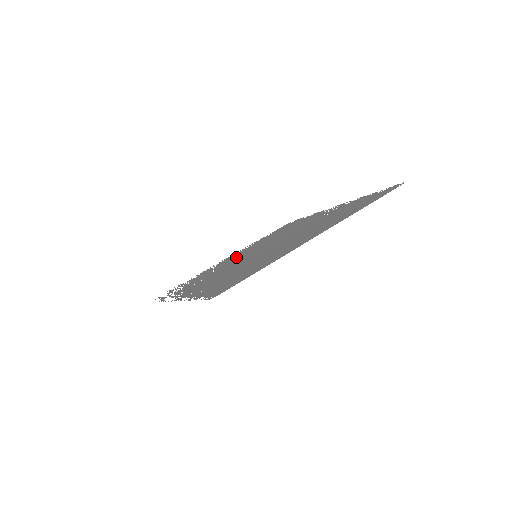
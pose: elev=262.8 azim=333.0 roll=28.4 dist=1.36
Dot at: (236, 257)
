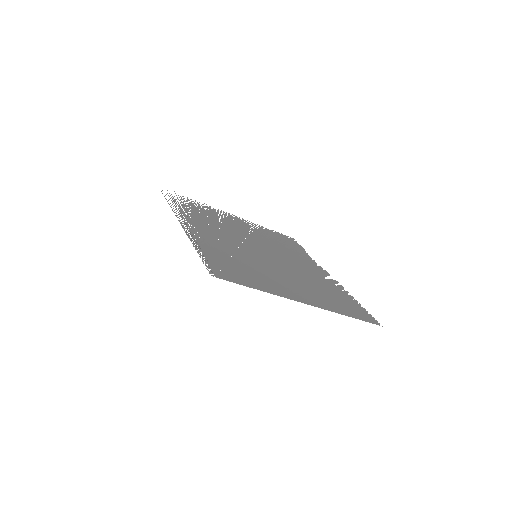
Dot at: (242, 229)
